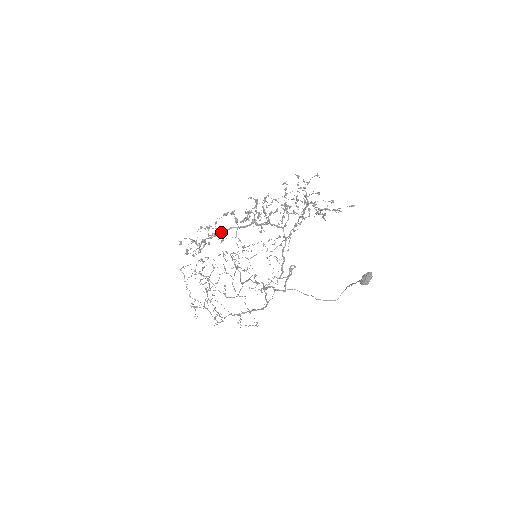
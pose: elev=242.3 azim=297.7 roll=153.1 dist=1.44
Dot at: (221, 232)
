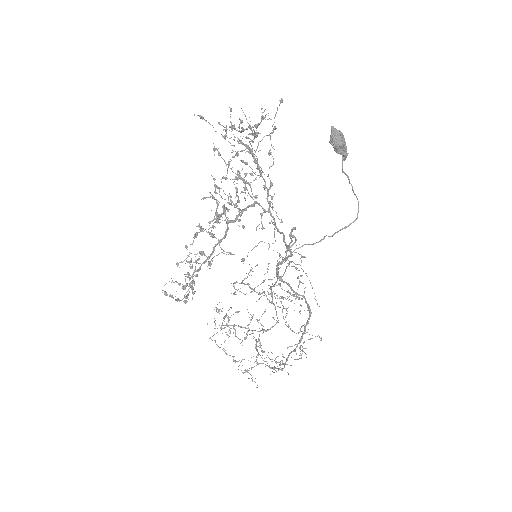
Dot at: (206, 259)
